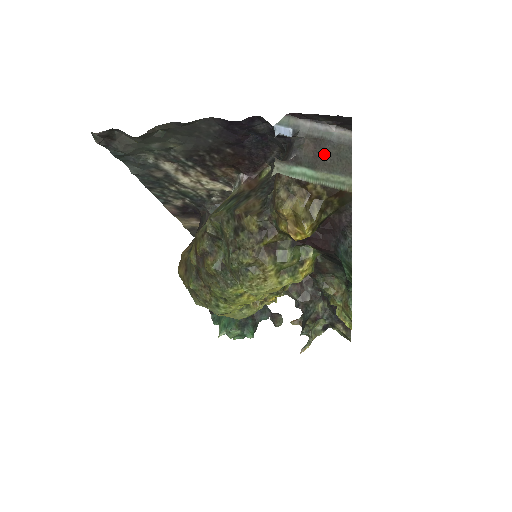
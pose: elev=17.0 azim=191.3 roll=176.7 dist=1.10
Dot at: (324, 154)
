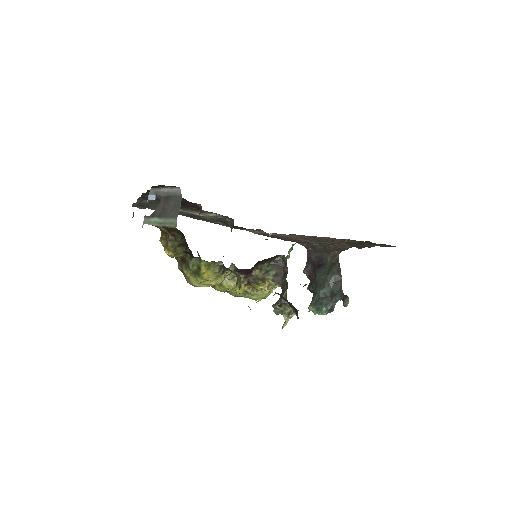
Dot at: (167, 206)
